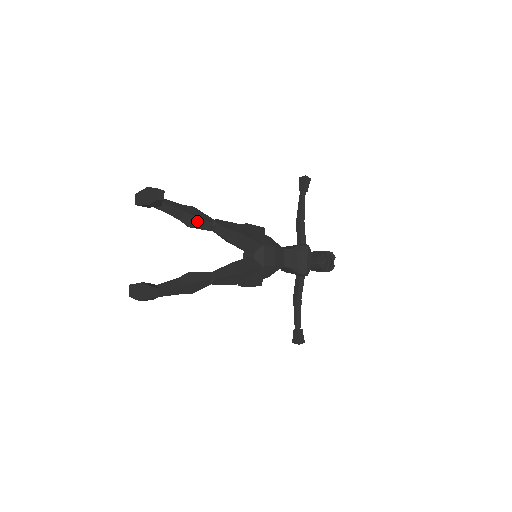
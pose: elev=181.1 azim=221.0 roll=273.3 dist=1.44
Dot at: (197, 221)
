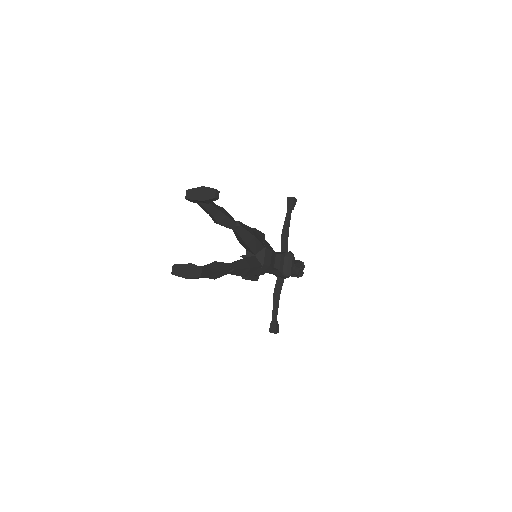
Dot at: (226, 220)
